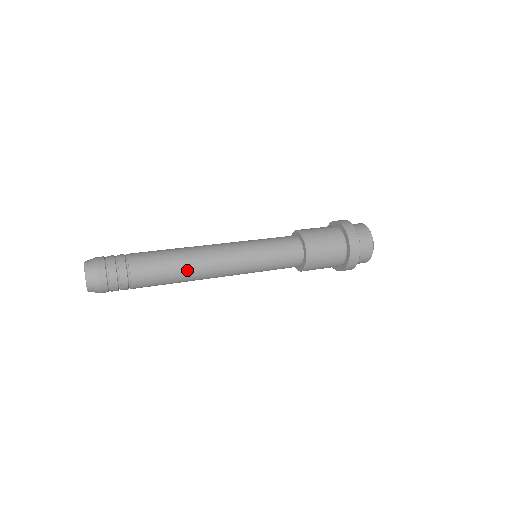
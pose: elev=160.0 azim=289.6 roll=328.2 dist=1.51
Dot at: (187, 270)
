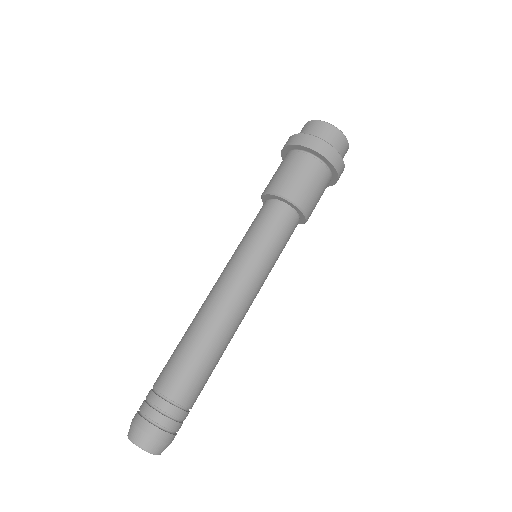
Dot at: (218, 341)
